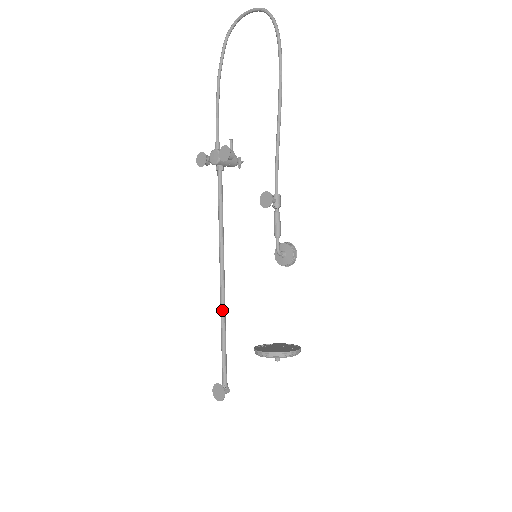
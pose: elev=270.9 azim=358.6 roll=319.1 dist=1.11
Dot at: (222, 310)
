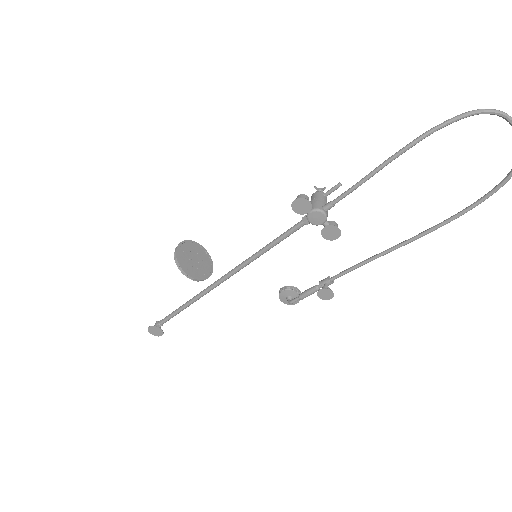
Dot at: (202, 296)
